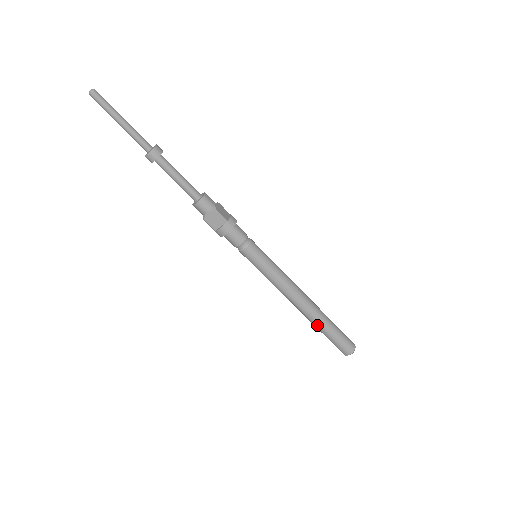
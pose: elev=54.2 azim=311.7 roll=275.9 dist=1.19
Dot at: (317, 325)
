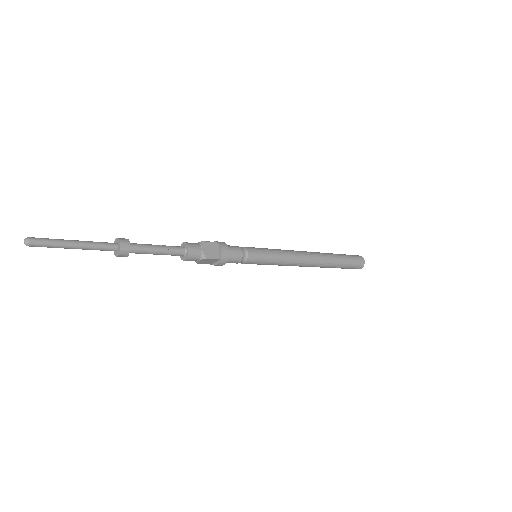
Dot at: occluded
